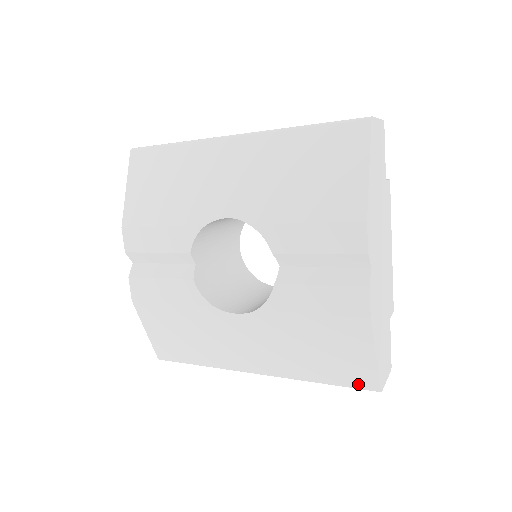
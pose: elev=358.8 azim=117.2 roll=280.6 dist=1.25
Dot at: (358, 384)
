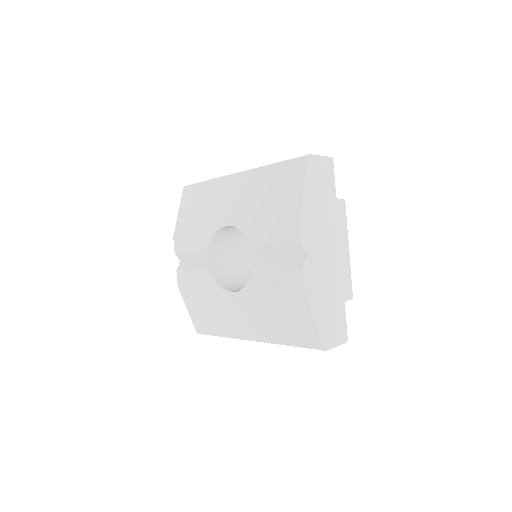
Dot at: (310, 344)
